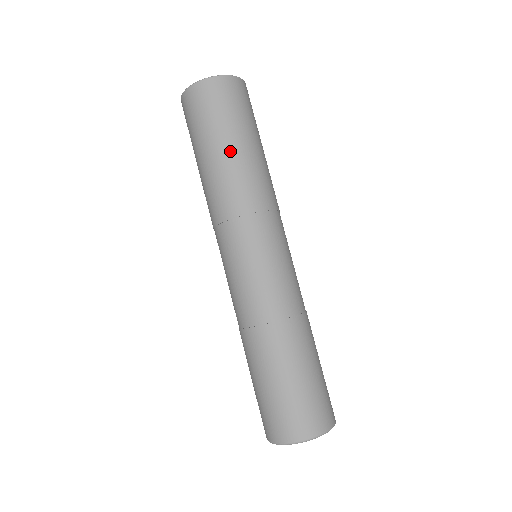
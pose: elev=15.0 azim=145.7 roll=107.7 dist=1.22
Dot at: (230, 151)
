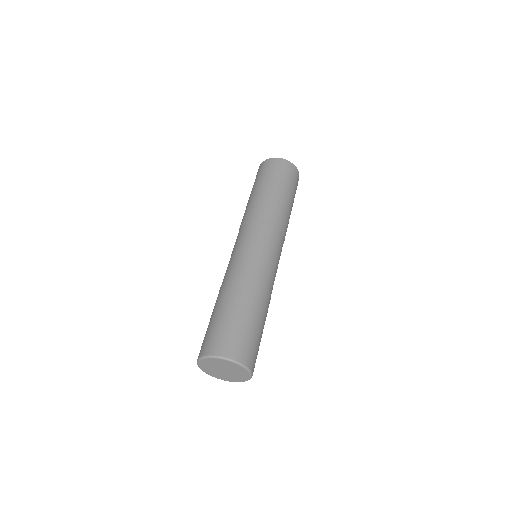
Dot at: (283, 195)
